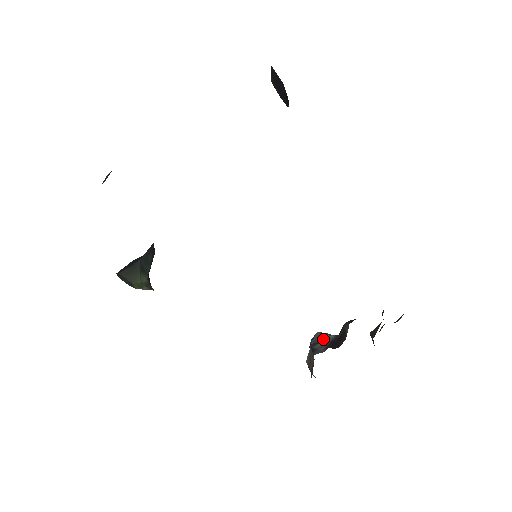
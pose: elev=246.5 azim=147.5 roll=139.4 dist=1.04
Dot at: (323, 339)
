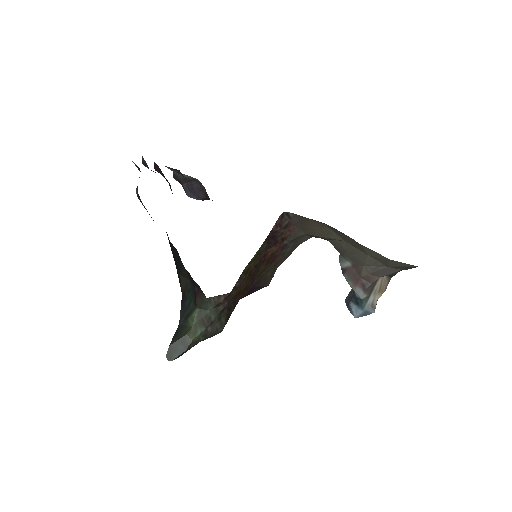
Dot at: (351, 292)
